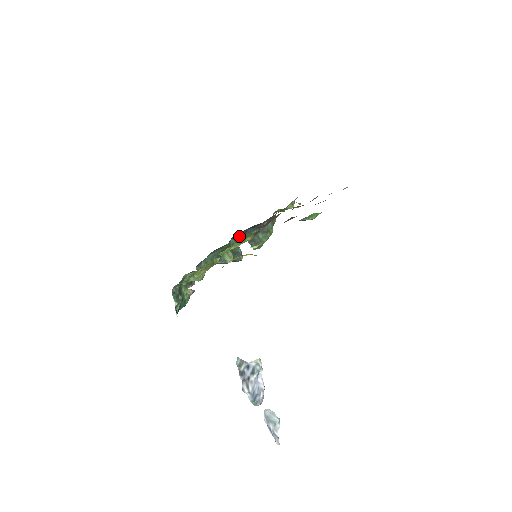
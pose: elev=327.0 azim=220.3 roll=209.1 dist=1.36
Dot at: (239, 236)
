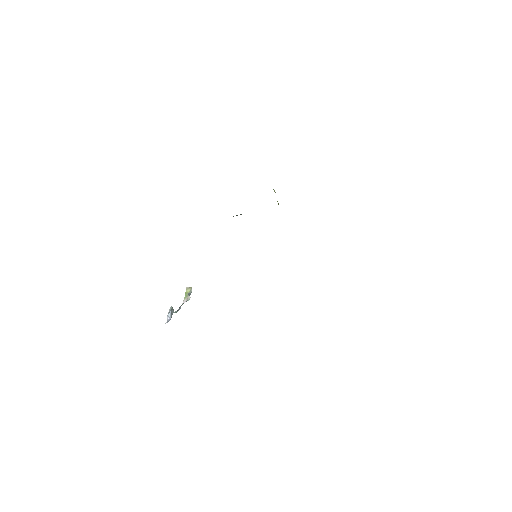
Dot at: occluded
